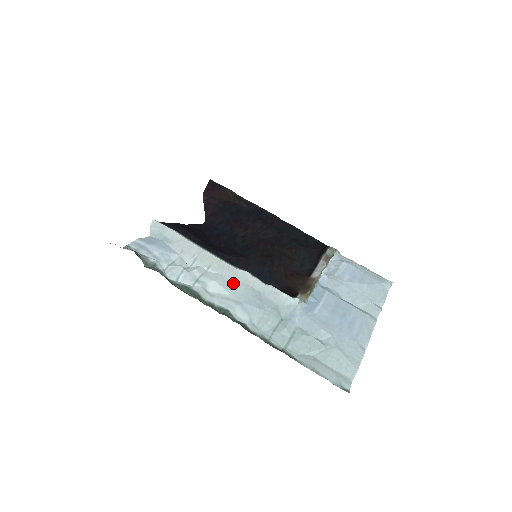
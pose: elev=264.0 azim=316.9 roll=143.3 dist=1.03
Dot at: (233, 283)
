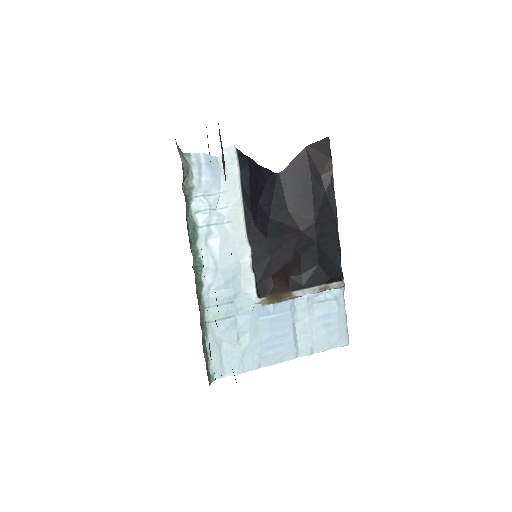
Dot at: (231, 249)
